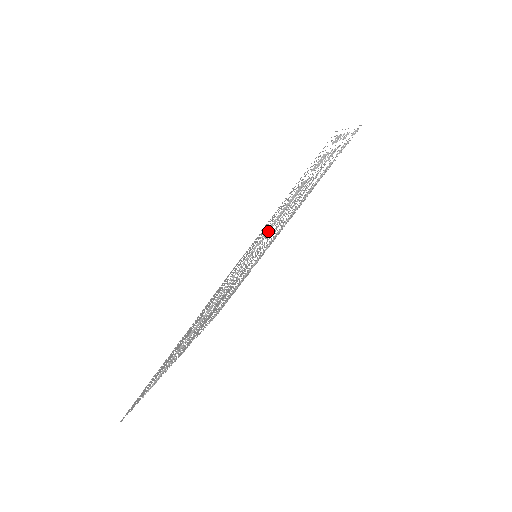
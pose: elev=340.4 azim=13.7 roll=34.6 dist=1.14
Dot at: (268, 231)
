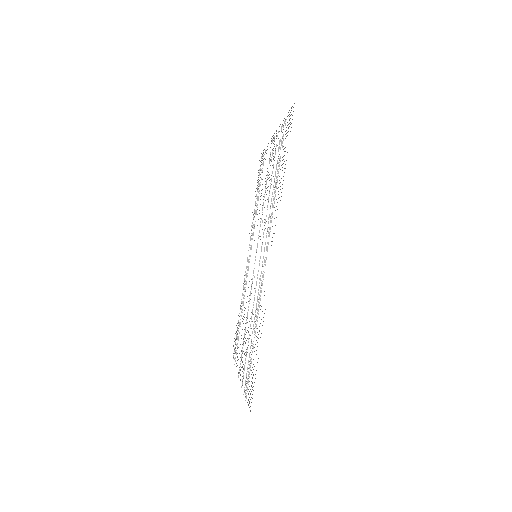
Dot at: (272, 205)
